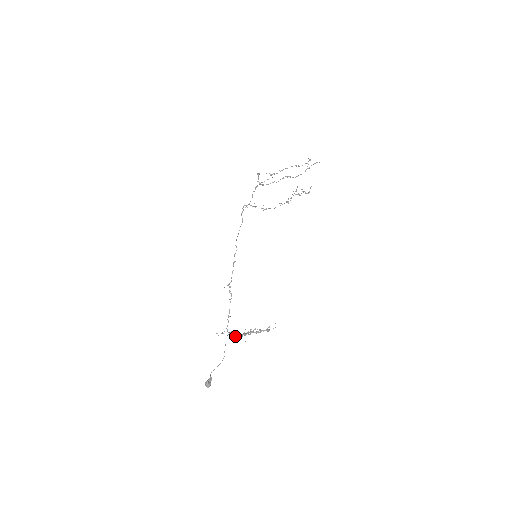
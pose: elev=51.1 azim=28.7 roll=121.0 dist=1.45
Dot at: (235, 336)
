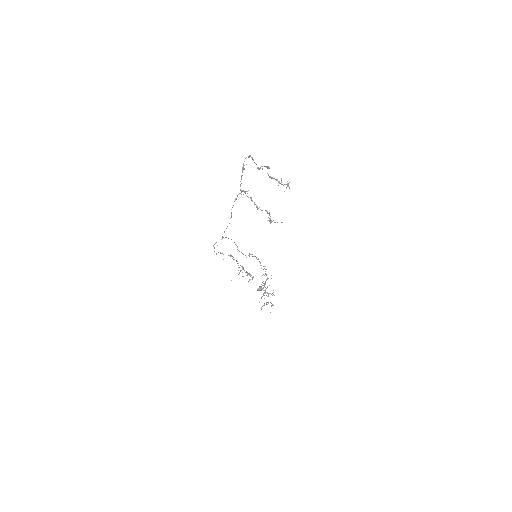
Dot at: (264, 283)
